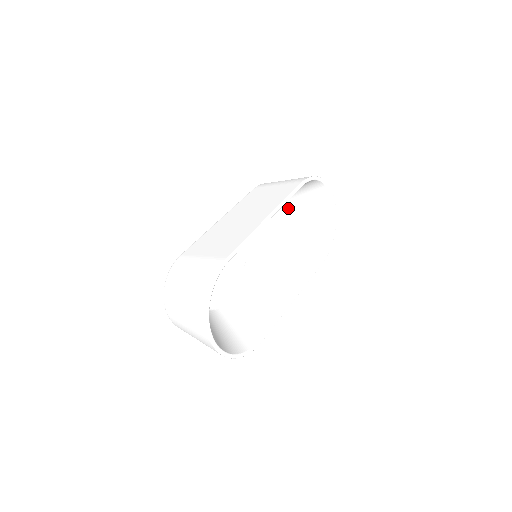
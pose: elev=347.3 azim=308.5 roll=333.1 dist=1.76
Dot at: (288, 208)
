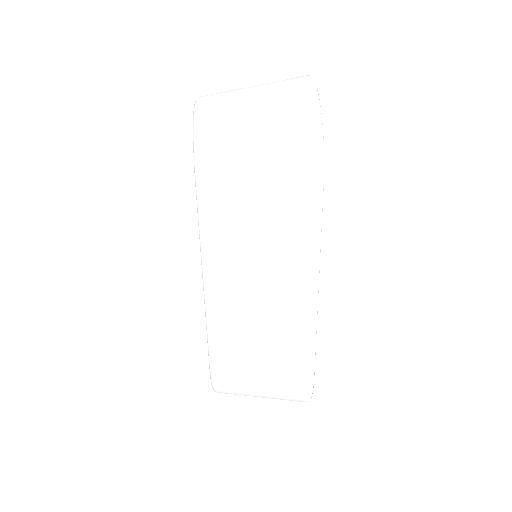
Dot at: occluded
